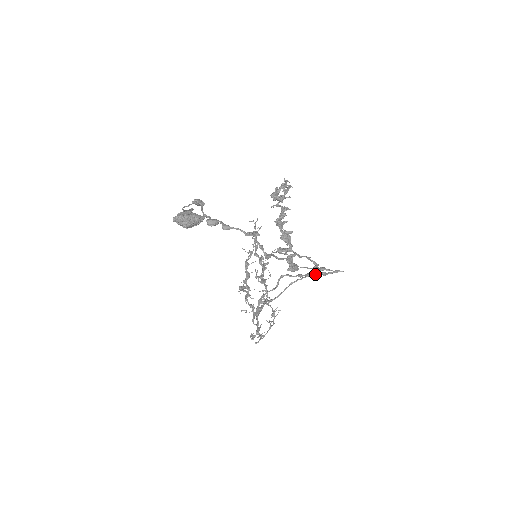
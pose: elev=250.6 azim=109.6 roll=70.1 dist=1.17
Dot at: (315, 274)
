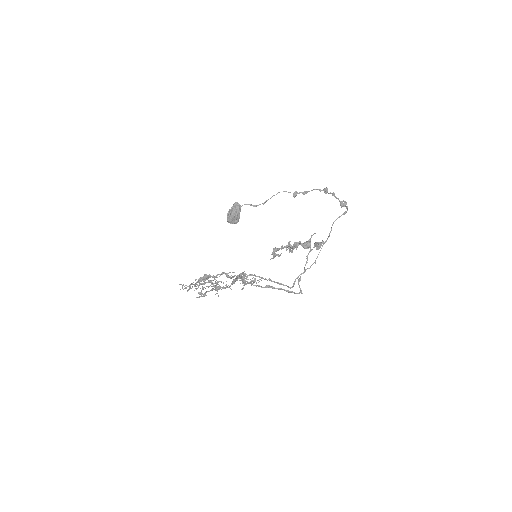
Dot at: occluded
